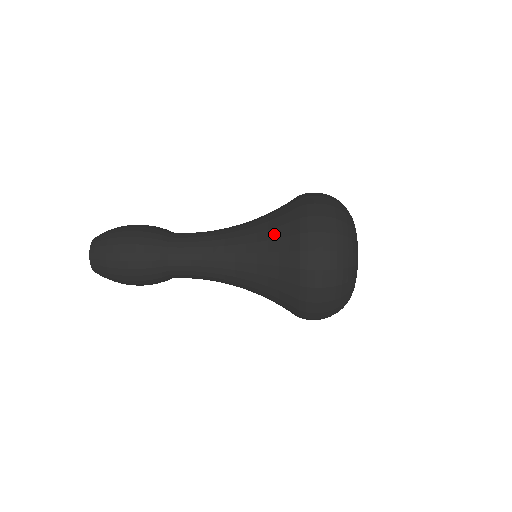
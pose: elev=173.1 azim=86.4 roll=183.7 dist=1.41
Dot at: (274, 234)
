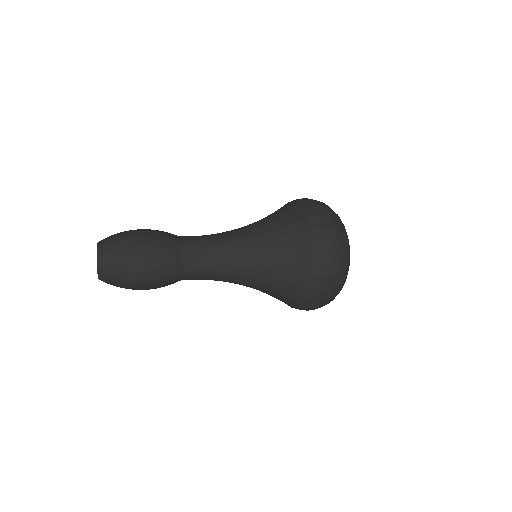
Dot at: (287, 255)
